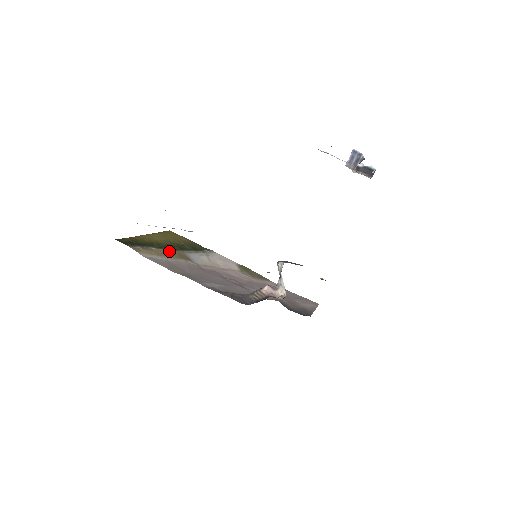
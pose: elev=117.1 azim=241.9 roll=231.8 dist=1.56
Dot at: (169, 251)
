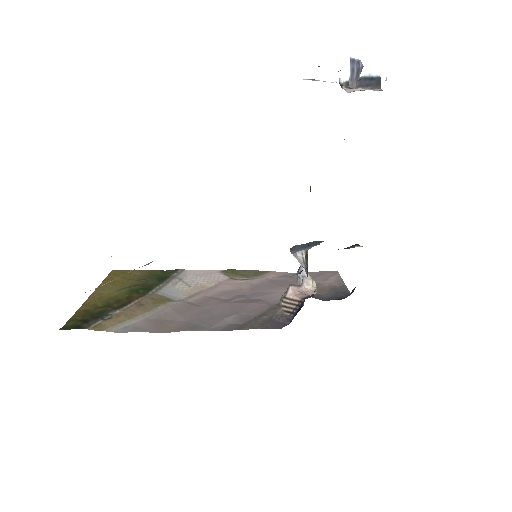
Dot at: (137, 303)
